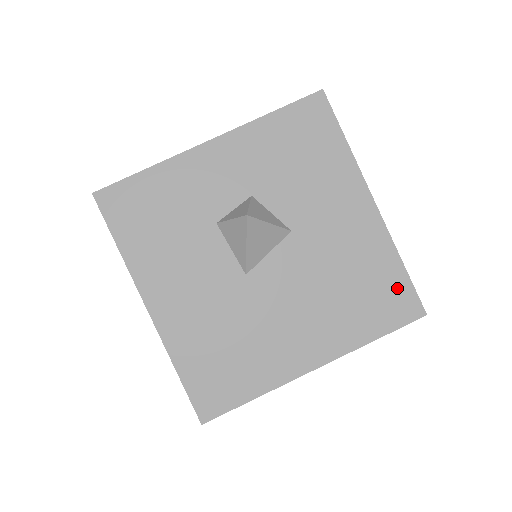
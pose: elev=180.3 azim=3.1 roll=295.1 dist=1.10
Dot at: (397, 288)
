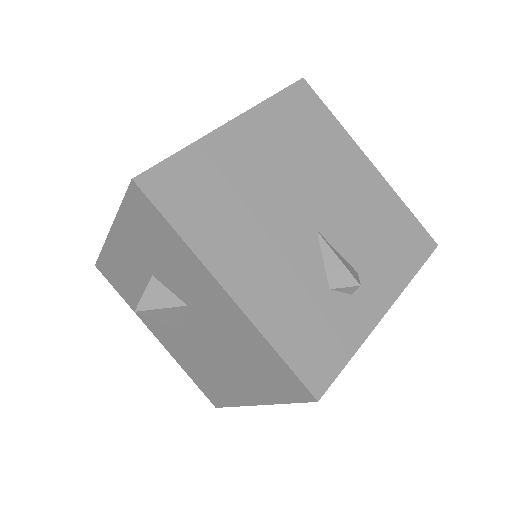
Dot at: (281, 371)
